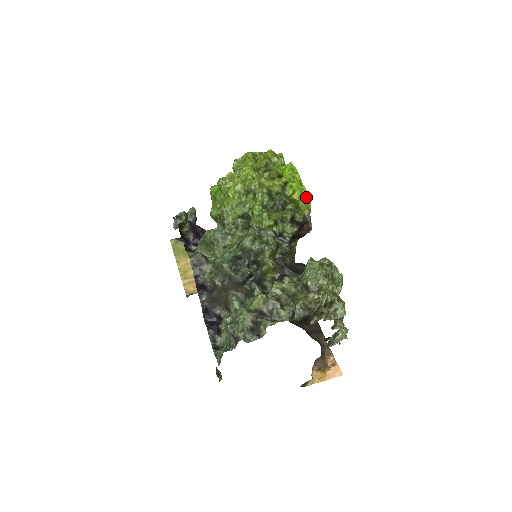
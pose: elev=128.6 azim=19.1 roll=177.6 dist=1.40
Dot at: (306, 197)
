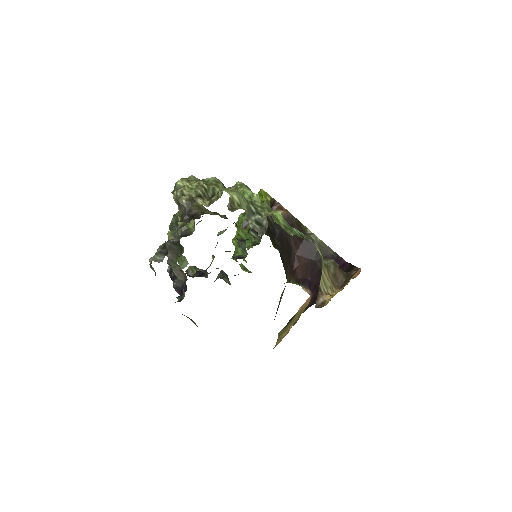
Dot at: (260, 191)
